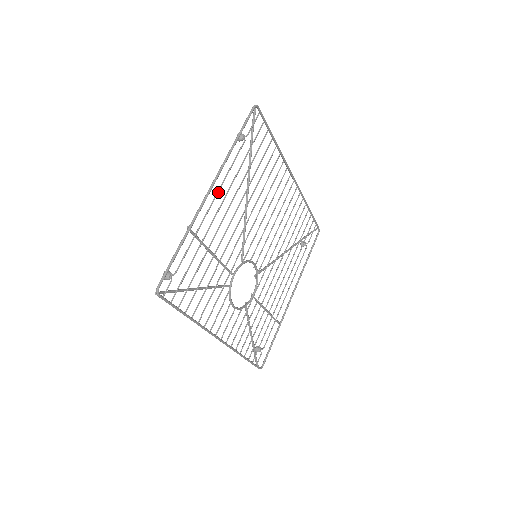
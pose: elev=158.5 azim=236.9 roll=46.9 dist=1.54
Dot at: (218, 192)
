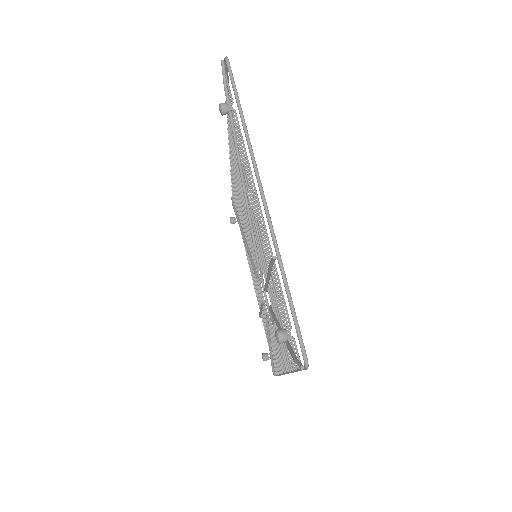
Dot at: (256, 193)
